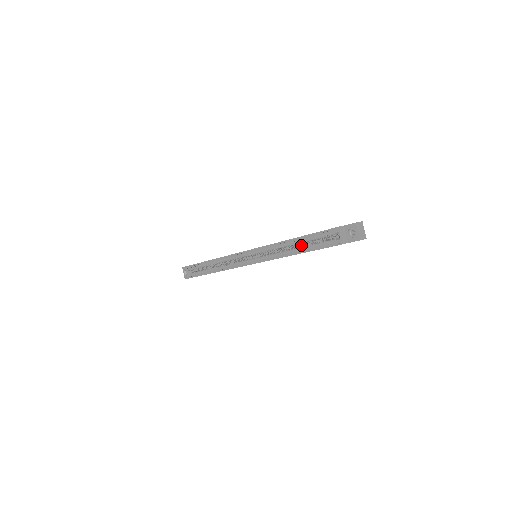
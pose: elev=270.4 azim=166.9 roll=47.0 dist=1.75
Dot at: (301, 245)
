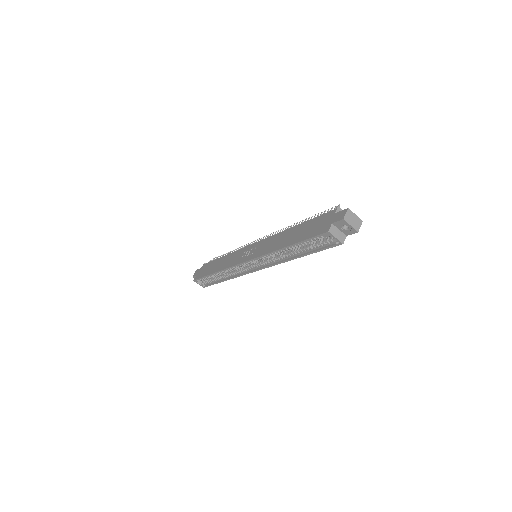
Dot at: occluded
